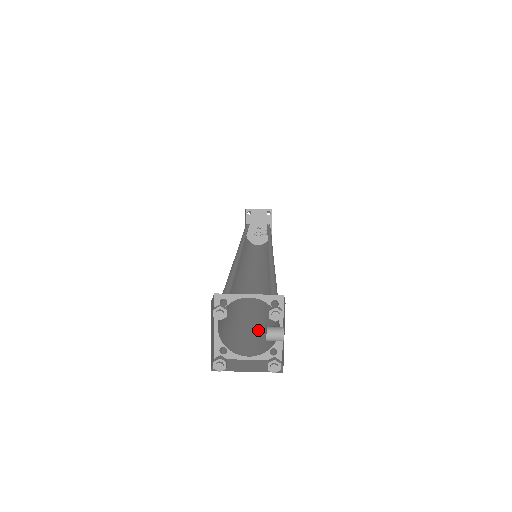
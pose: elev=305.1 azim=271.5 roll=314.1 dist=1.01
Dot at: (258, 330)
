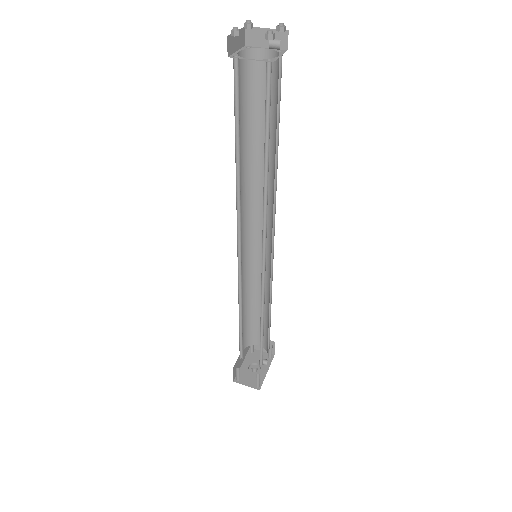
Dot at: occluded
